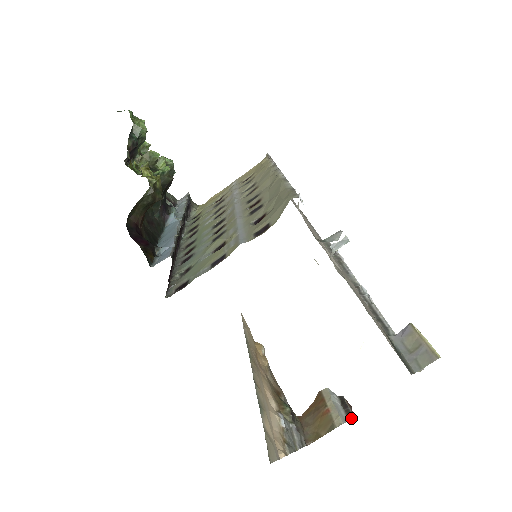
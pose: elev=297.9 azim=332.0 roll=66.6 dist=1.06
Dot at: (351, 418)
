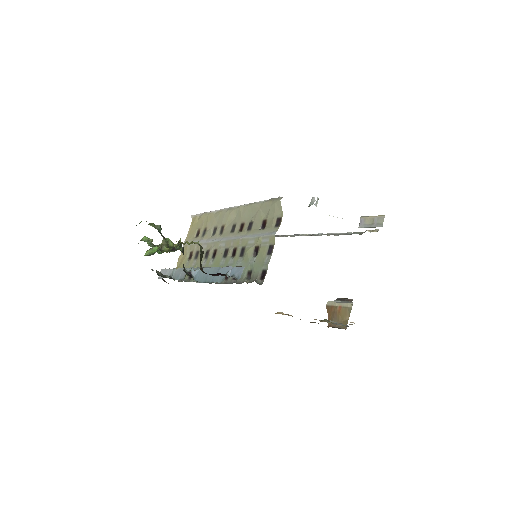
Dot at: (352, 300)
